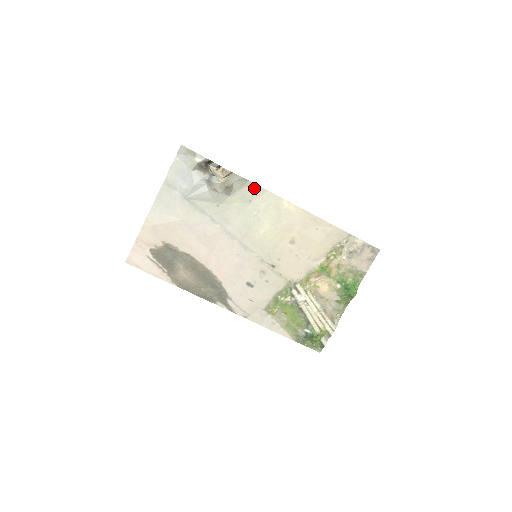
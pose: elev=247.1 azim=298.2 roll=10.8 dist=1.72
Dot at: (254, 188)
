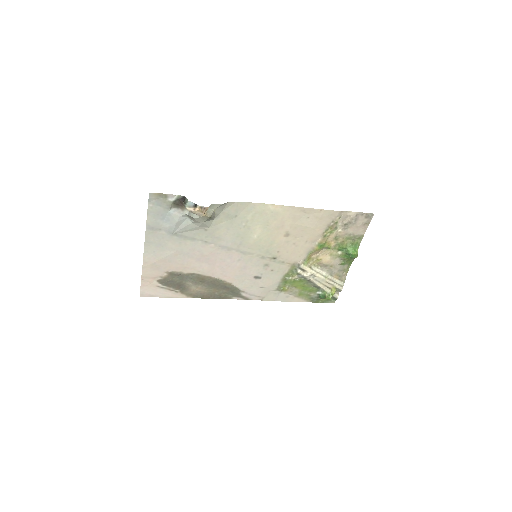
Dot at: (236, 205)
